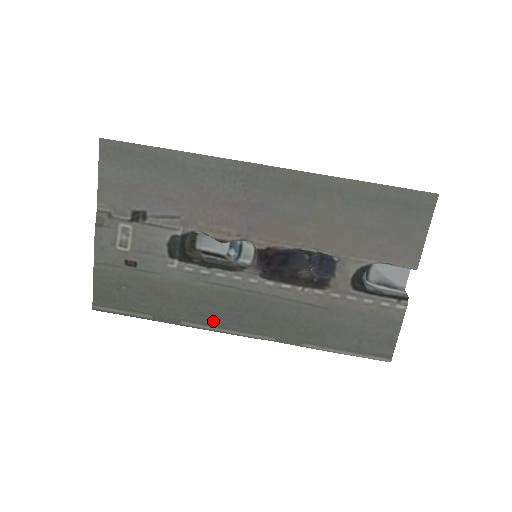
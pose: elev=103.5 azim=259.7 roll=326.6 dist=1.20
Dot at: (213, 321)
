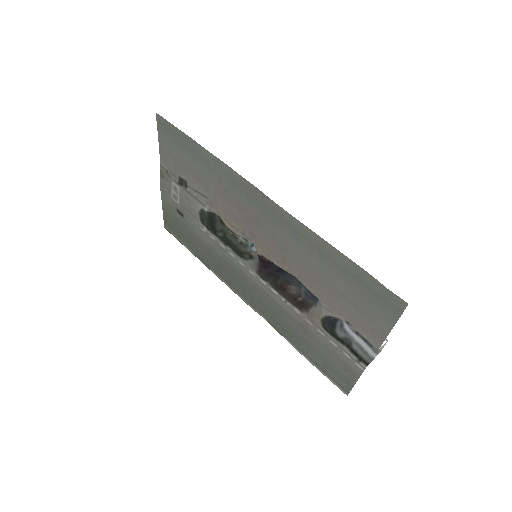
Dot at: (229, 281)
